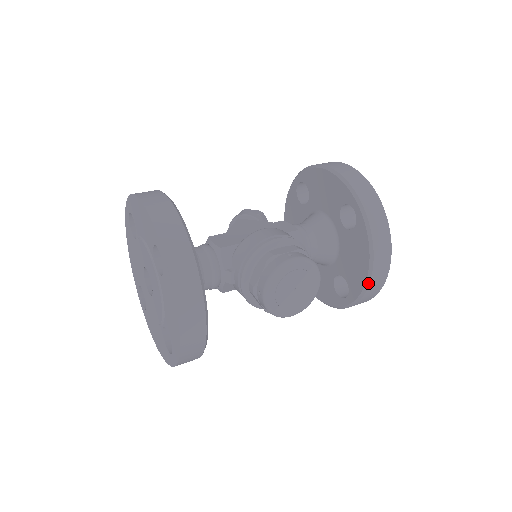
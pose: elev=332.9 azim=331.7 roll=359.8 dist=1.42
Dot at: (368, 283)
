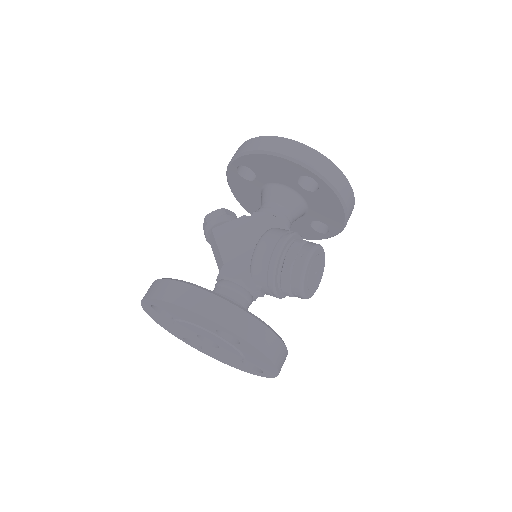
Dot at: (346, 221)
